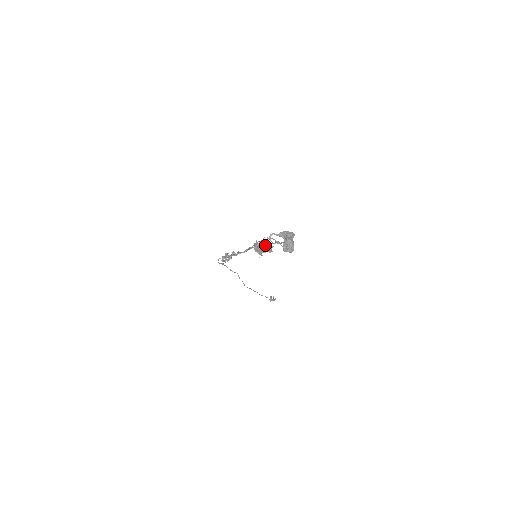
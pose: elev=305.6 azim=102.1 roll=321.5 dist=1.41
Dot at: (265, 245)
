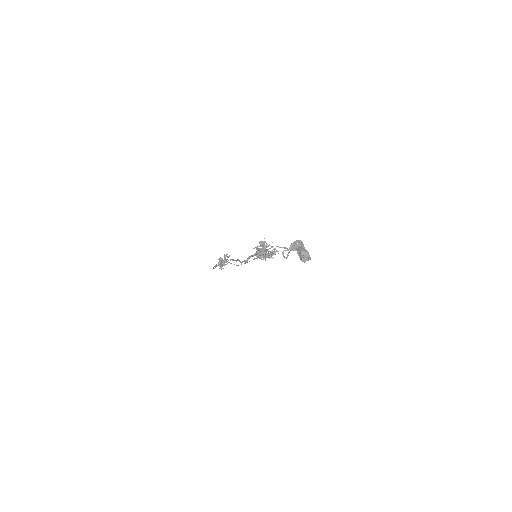
Dot at: (262, 245)
